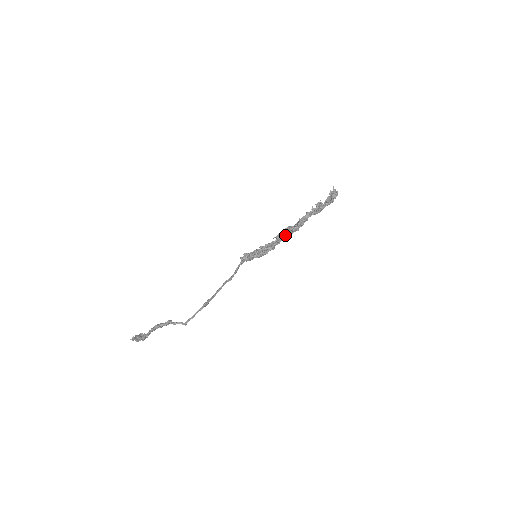
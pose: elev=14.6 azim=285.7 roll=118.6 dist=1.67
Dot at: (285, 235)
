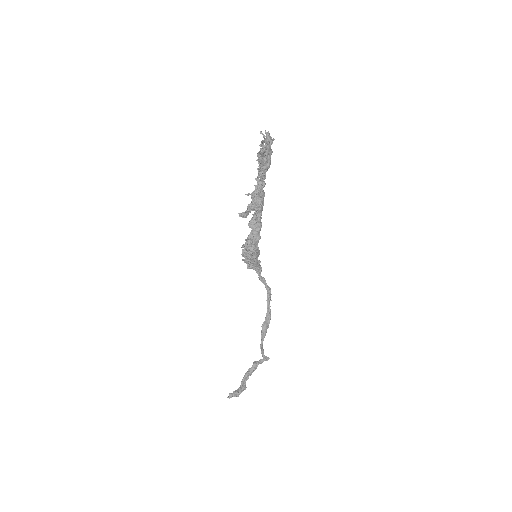
Dot at: (255, 217)
